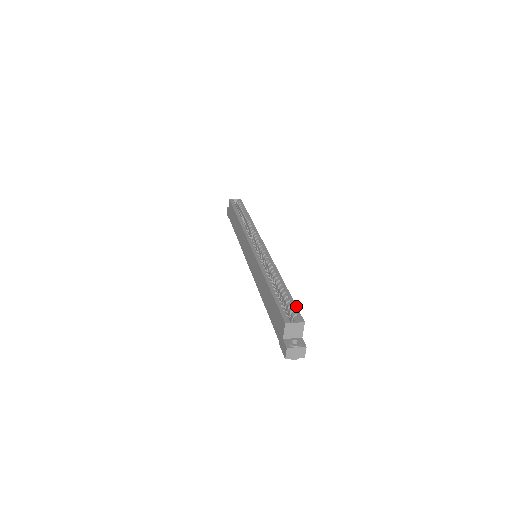
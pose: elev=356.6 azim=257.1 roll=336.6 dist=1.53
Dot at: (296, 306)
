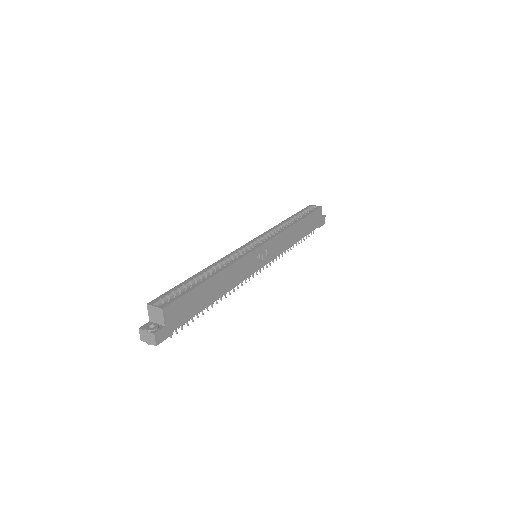
Dot at: (182, 295)
